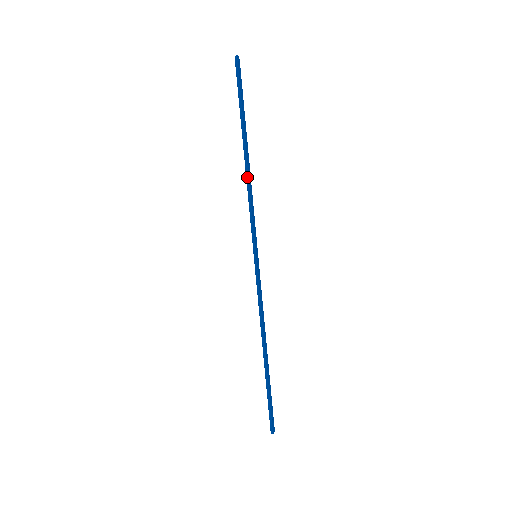
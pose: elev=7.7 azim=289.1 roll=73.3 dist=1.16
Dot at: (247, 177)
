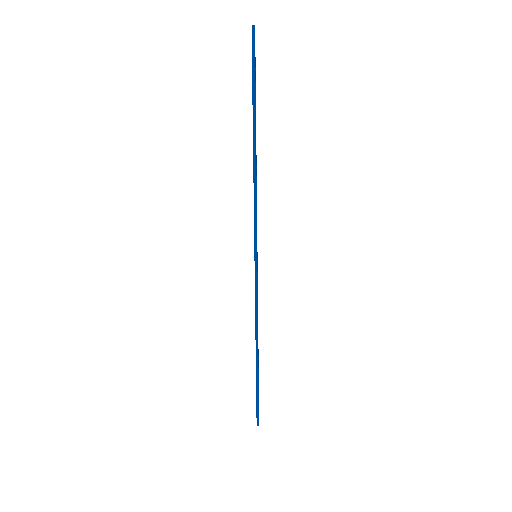
Dot at: (255, 171)
